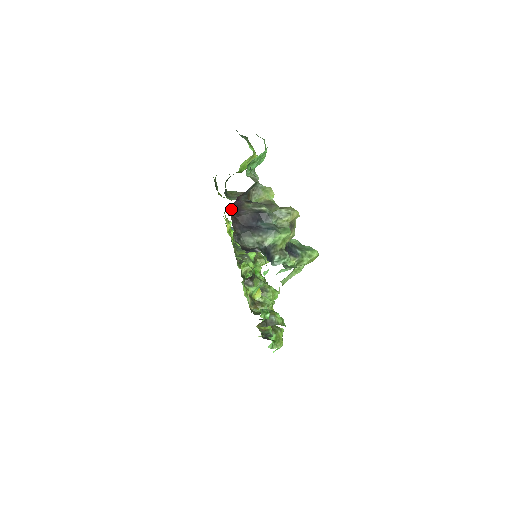
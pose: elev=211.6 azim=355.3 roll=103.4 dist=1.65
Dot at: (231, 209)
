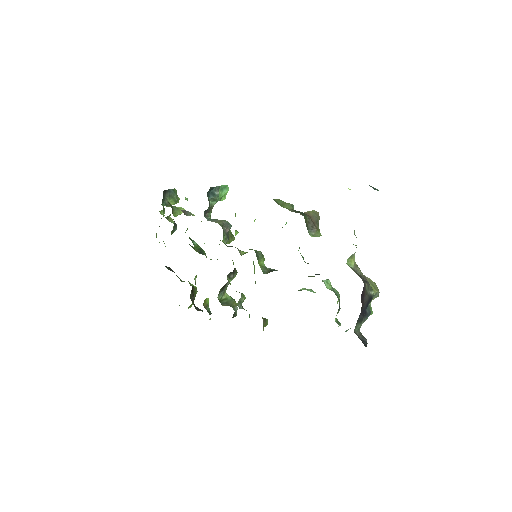
Dot at: (361, 296)
